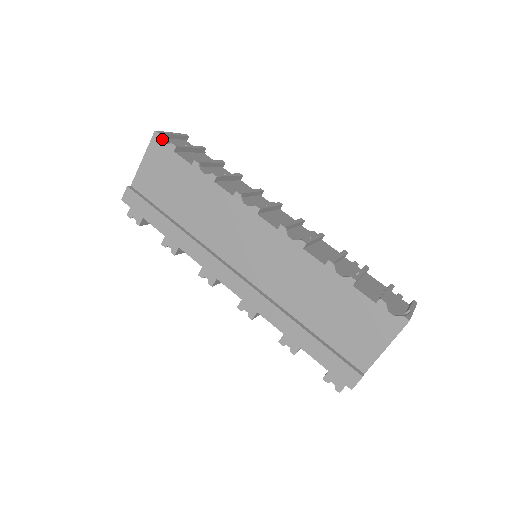
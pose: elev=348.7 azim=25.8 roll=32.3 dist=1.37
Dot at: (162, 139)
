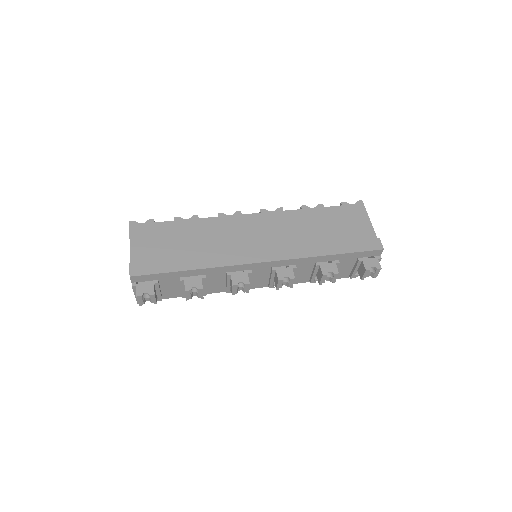
Dot at: occluded
